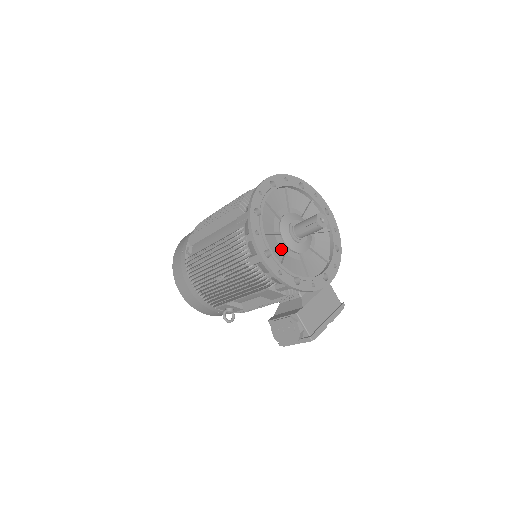
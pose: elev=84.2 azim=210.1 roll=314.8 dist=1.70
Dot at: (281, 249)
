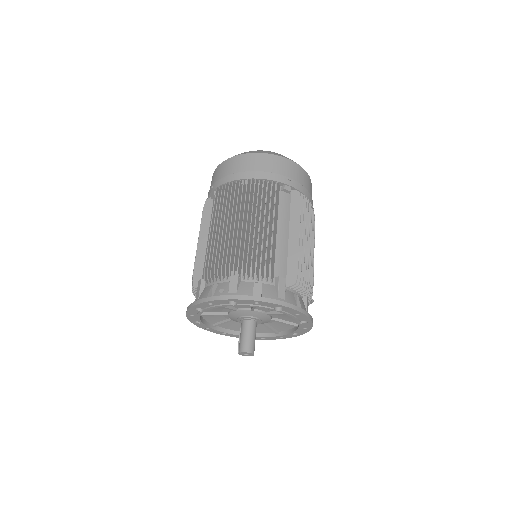
Dot at: (224, 317)
